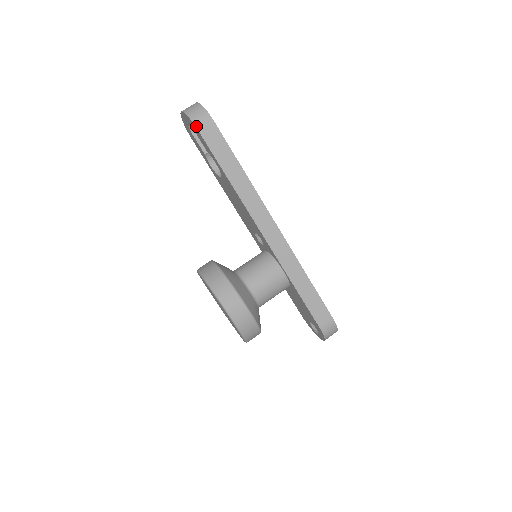
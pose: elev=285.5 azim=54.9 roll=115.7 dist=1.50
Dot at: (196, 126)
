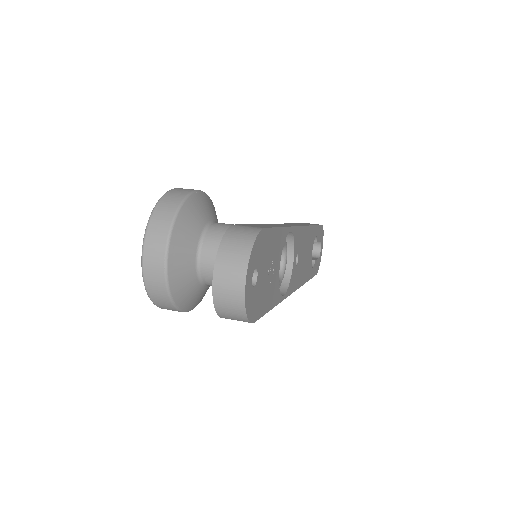
Dot at: occluded
